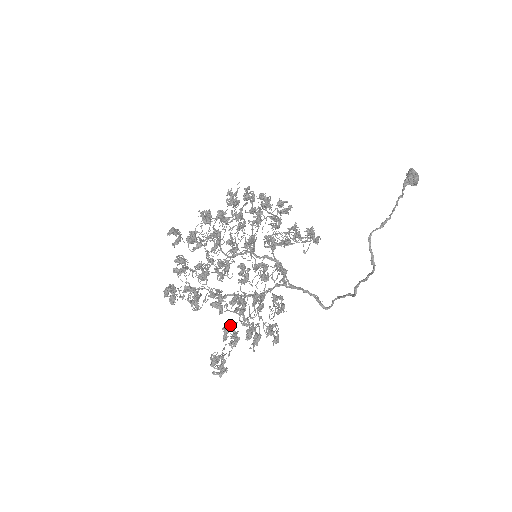
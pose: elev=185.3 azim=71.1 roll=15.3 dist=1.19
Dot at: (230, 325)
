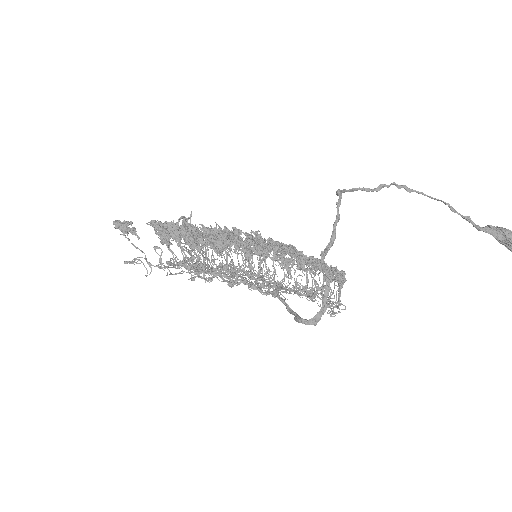
Dot at: (179, 273)
